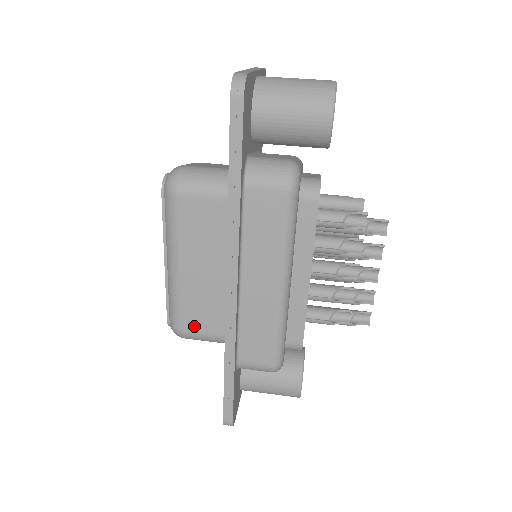
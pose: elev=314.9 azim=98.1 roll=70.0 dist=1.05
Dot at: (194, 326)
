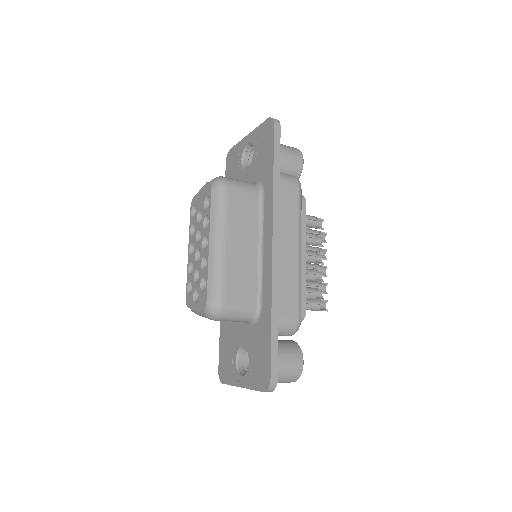
Dot at: (234, 297)
